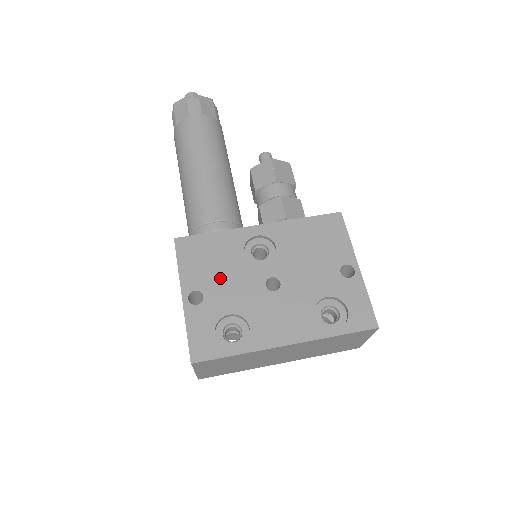
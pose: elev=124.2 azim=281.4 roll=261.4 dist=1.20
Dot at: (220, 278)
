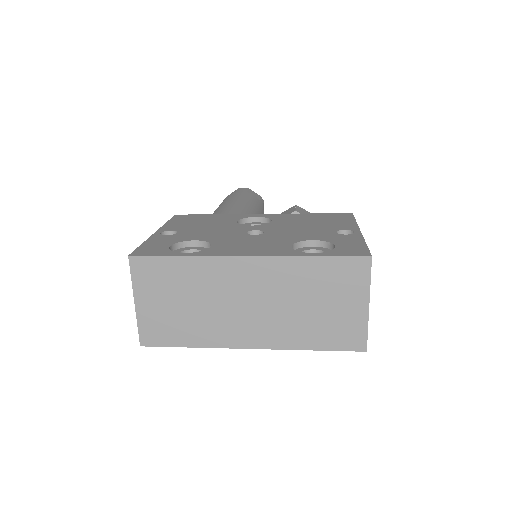
Dot at: (202, 228)
